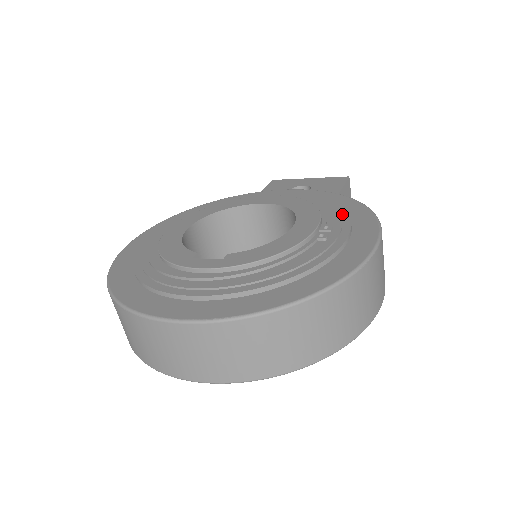
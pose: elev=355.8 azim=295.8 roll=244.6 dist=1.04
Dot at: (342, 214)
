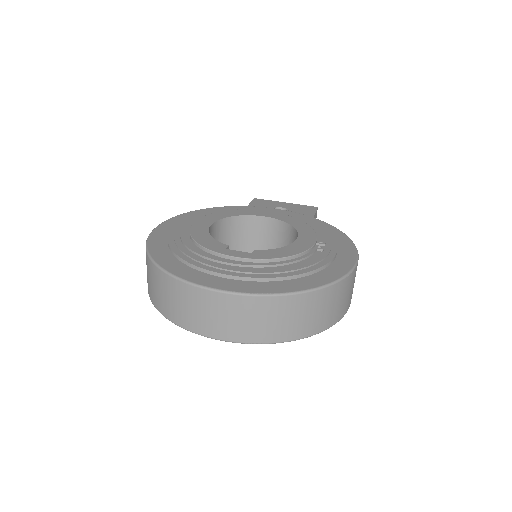
Dot at: (328, 235)
